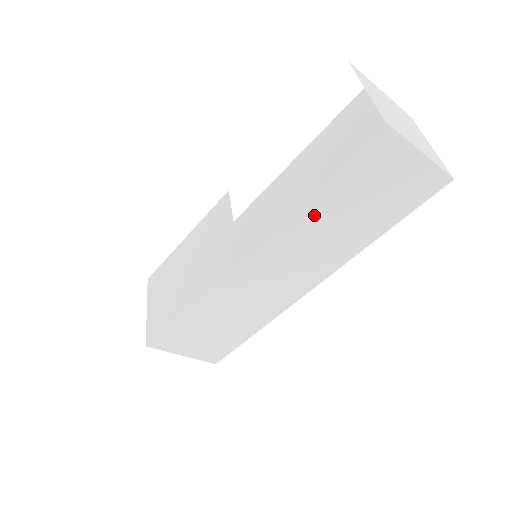
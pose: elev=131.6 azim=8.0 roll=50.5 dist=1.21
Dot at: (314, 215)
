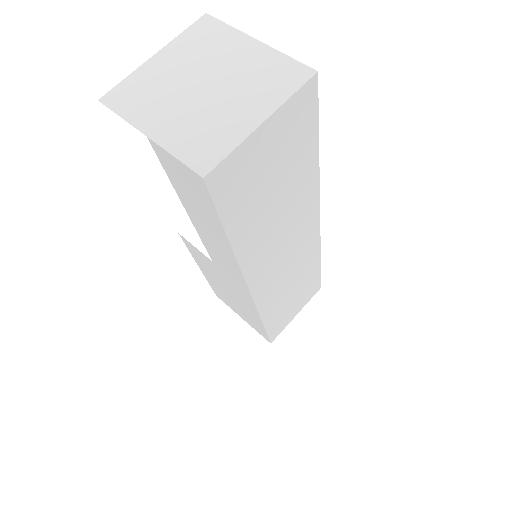
Dot at: (255, 234)
